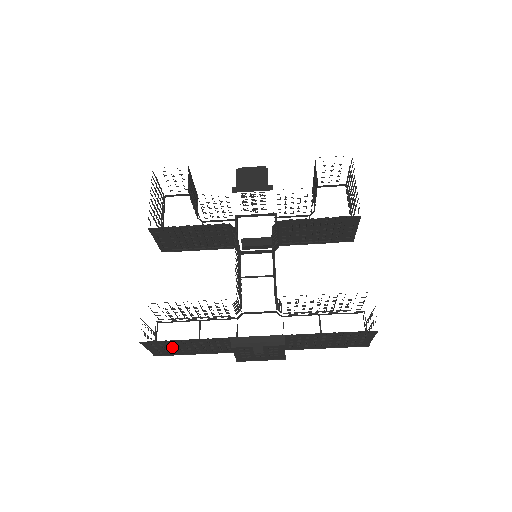
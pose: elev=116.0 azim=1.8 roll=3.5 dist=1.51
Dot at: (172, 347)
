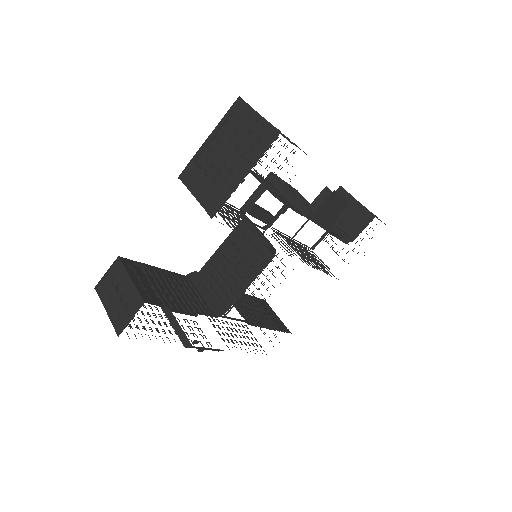
Dot at: occluded
